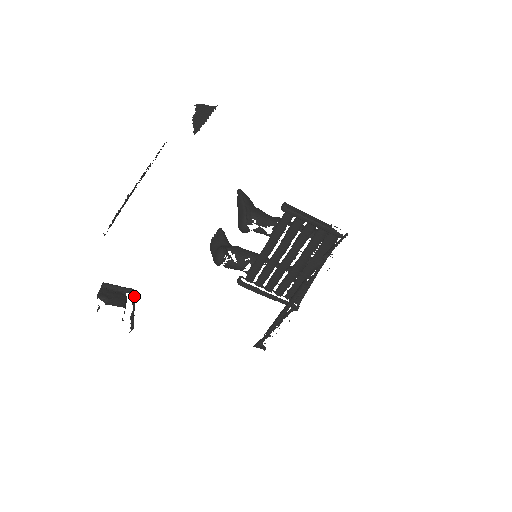
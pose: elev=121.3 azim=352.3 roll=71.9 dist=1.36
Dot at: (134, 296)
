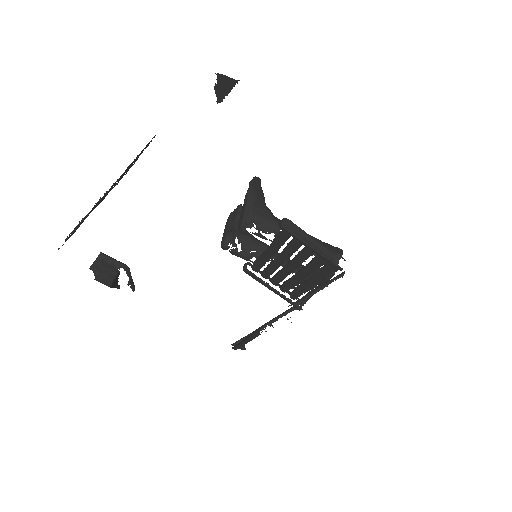
Dot at: (128, 271)
